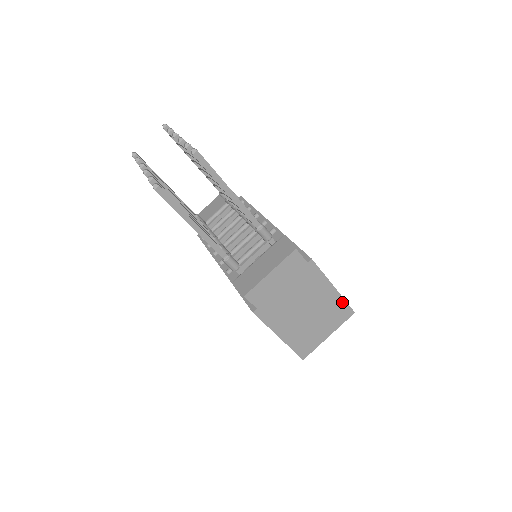
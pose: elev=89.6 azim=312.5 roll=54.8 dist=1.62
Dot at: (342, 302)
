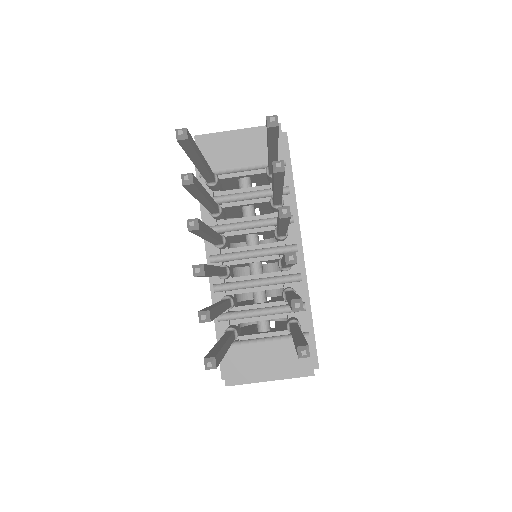
Dot at: occluded
